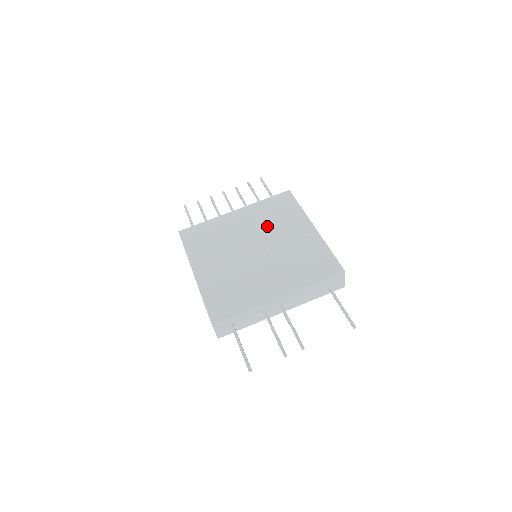
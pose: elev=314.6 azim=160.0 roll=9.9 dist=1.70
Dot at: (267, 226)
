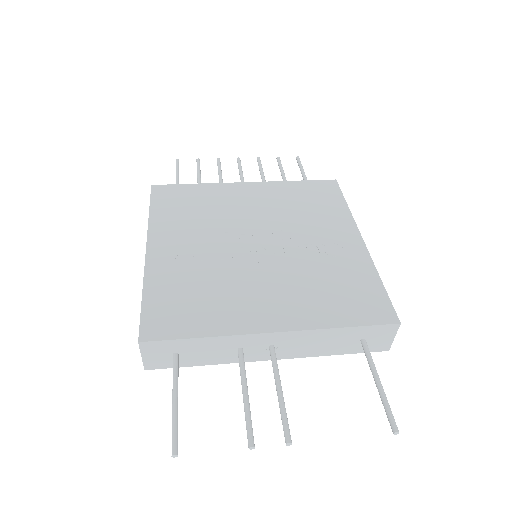
Dot at: (288, 216)
